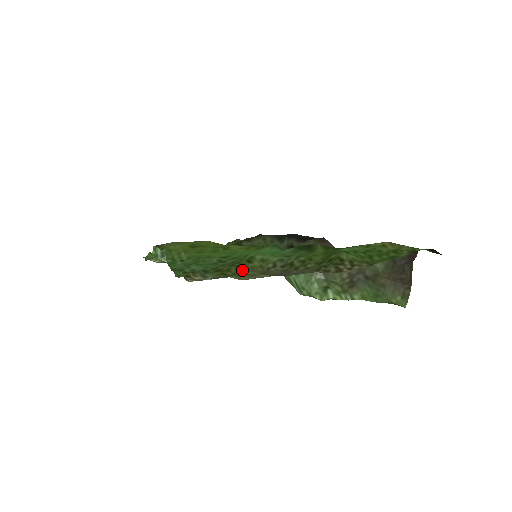
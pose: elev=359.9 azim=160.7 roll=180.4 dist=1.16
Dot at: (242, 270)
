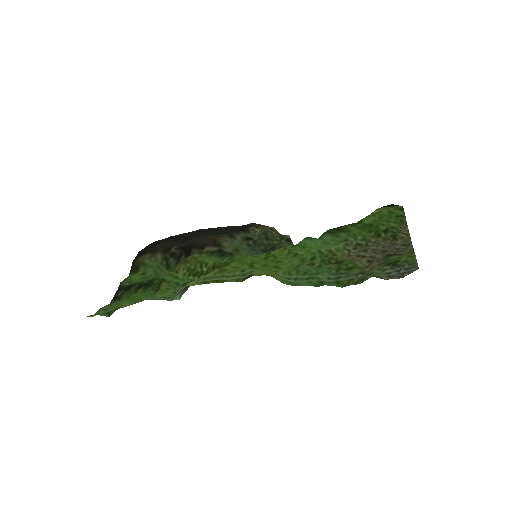
Dot at: (357, 261)
